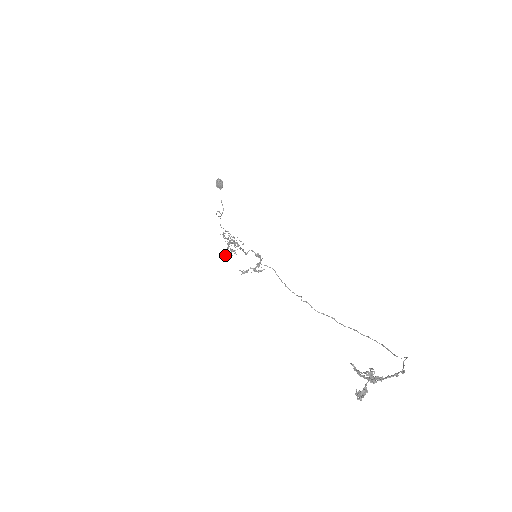
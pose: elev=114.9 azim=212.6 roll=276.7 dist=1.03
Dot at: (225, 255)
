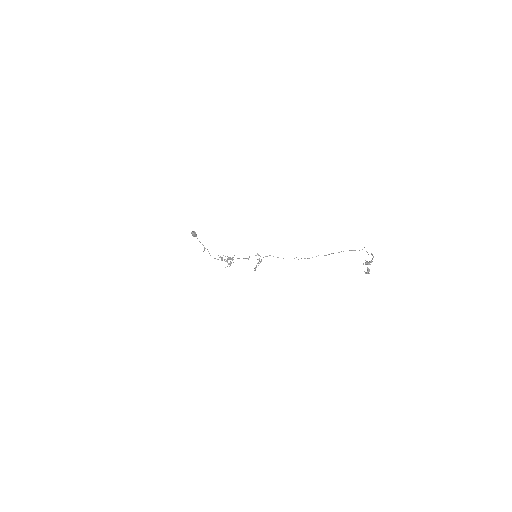
Dot at: occluded
